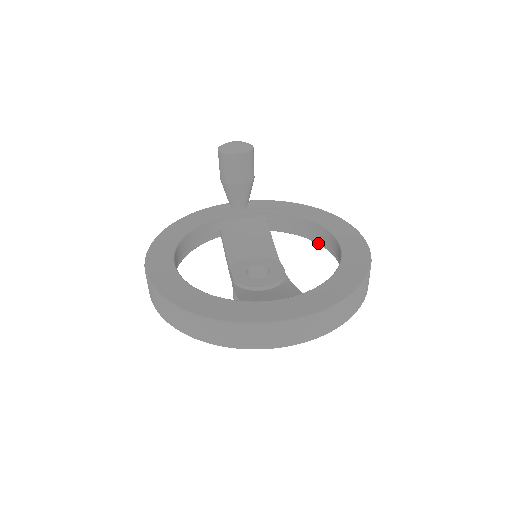
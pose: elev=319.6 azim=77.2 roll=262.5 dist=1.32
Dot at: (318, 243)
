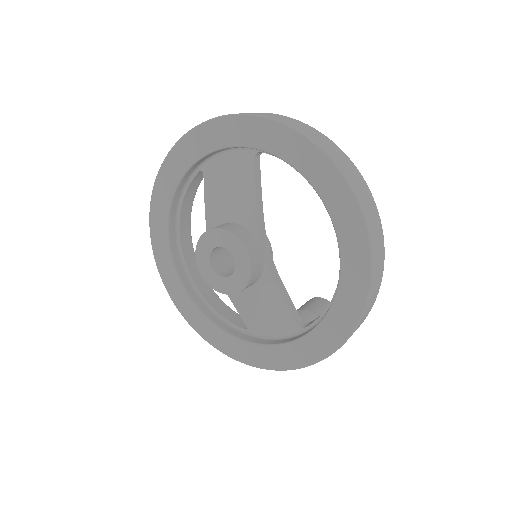
Dot at: (338, 283)
